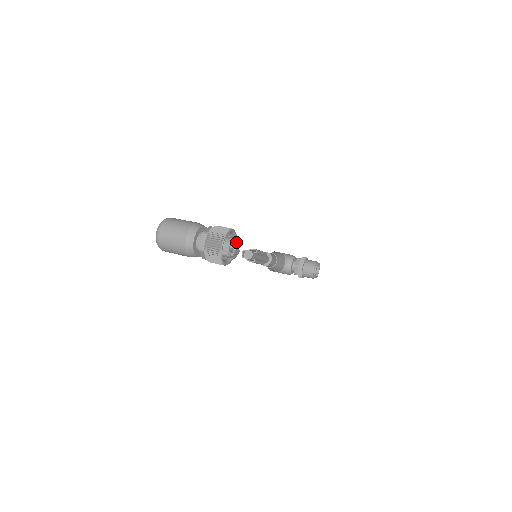
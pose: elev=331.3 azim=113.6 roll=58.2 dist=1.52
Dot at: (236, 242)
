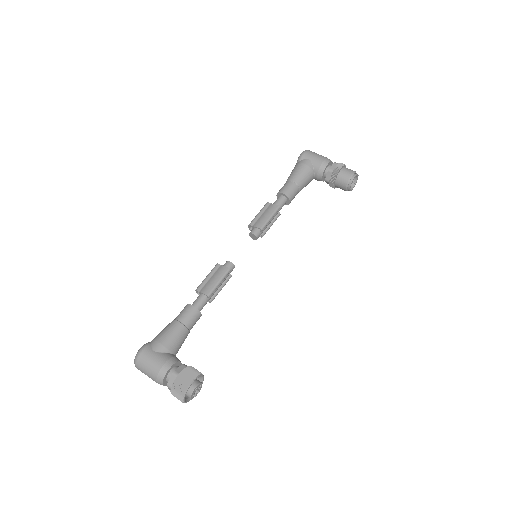
Dot at: (198, 386)
